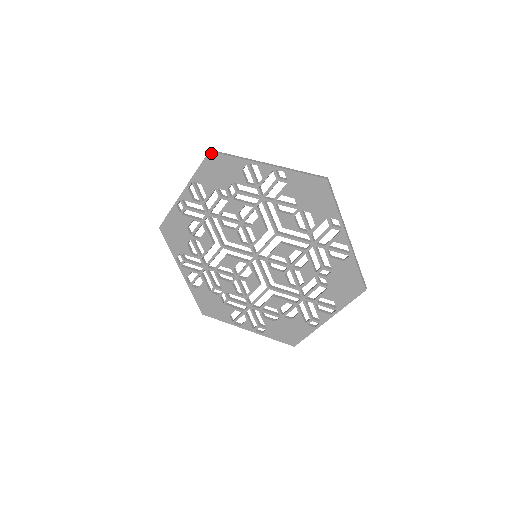
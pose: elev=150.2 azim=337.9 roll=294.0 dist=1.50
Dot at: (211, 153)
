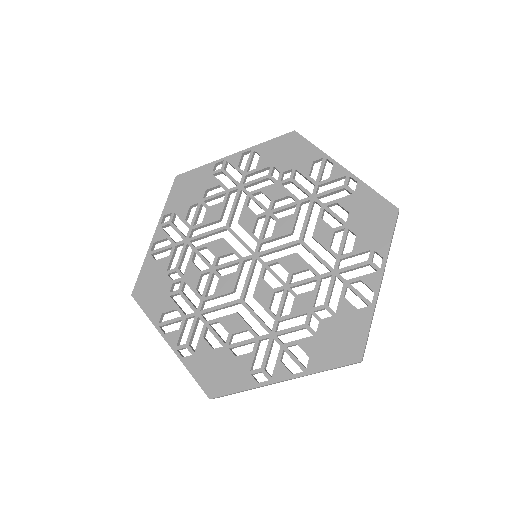
Dot at: (295, 133)
